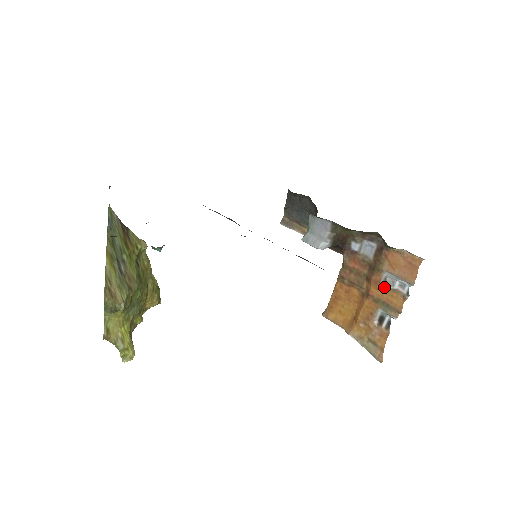
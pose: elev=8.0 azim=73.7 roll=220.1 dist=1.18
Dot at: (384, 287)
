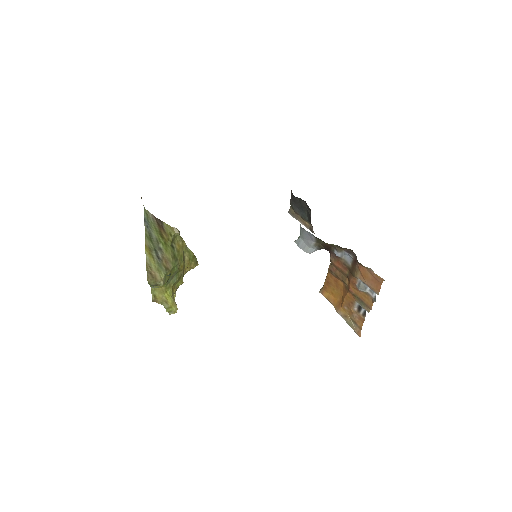
Dot at: (358, 289)
